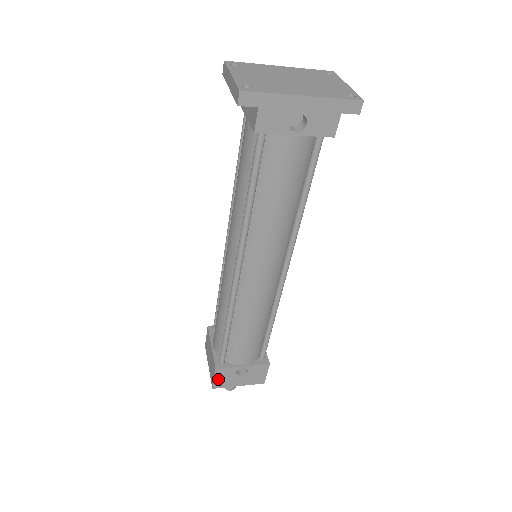
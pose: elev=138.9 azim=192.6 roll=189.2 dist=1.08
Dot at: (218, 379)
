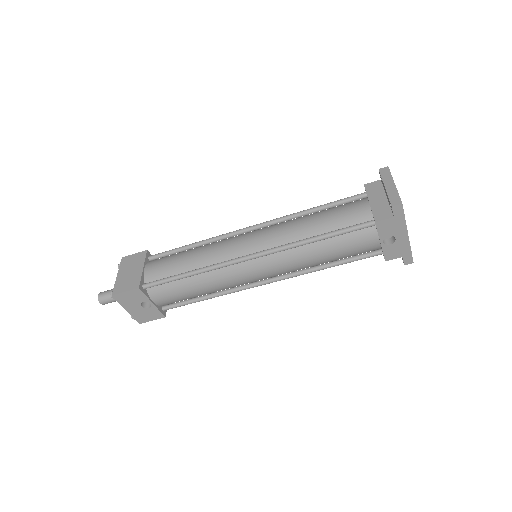
Dot at: (127, 294)
